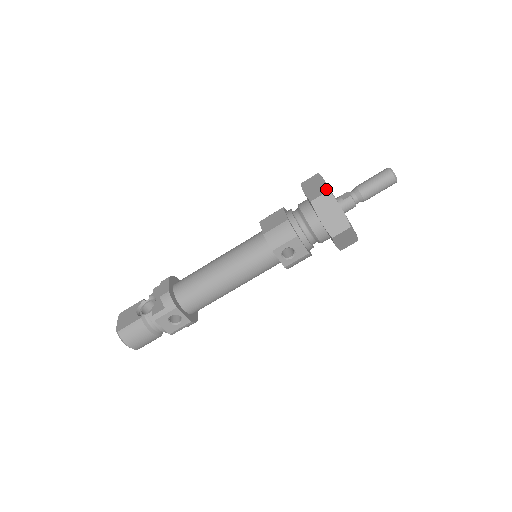
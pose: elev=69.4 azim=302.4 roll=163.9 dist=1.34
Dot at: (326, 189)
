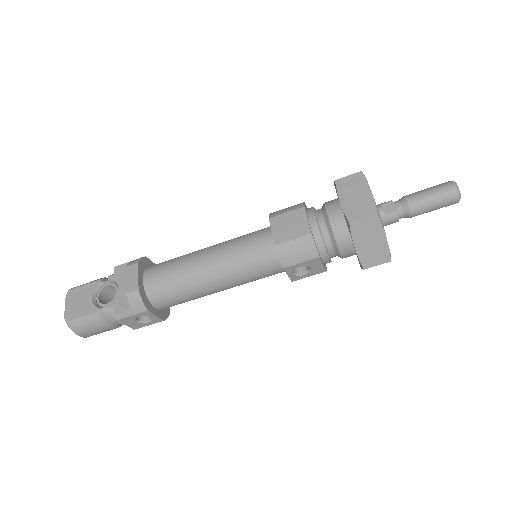
Dot at: (373, 210)
